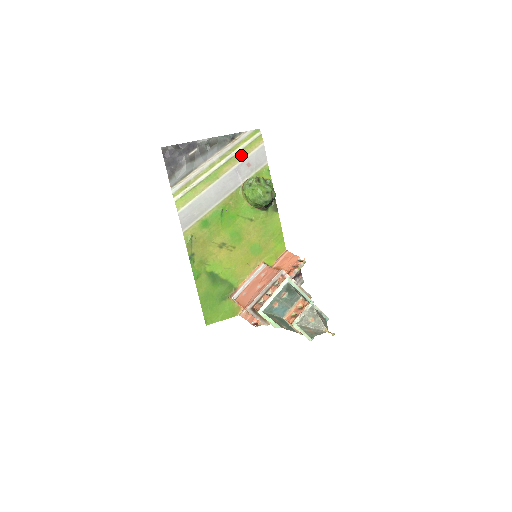
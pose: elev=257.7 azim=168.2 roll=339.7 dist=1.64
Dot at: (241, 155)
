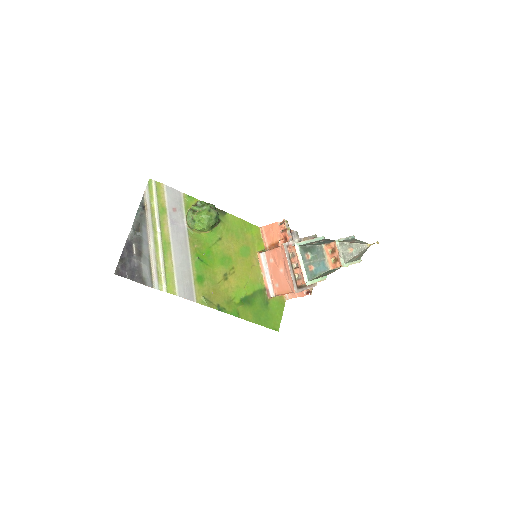
Dot at: (162, 210)
